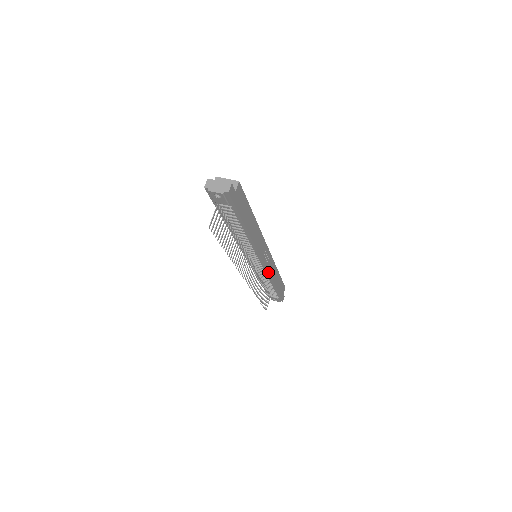
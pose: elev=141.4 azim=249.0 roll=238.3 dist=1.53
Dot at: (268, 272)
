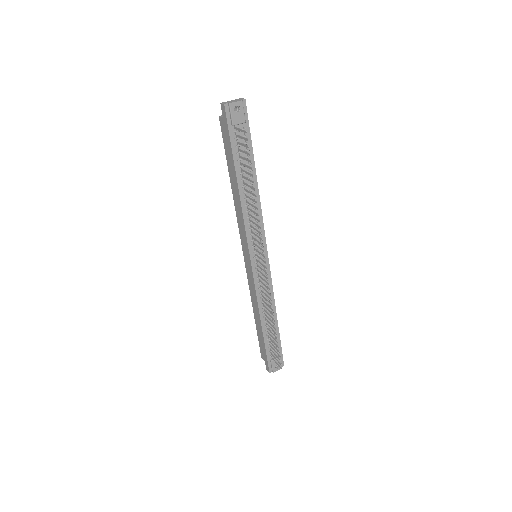
Dot at: (271, 279)
